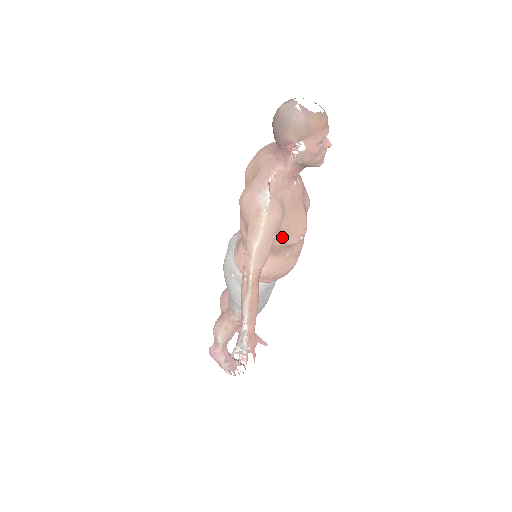
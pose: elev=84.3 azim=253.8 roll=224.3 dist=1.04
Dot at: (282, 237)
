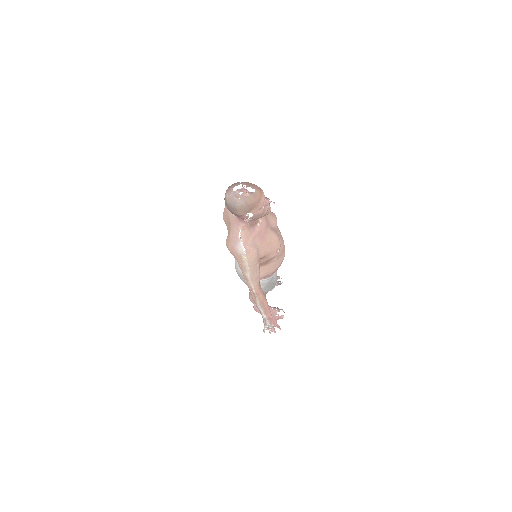
Dot at: (264, 258)
